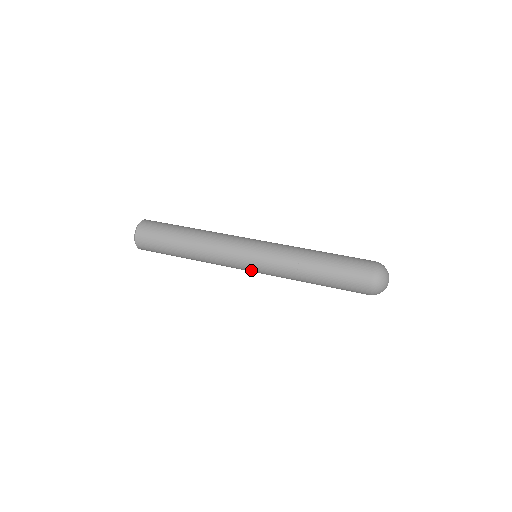
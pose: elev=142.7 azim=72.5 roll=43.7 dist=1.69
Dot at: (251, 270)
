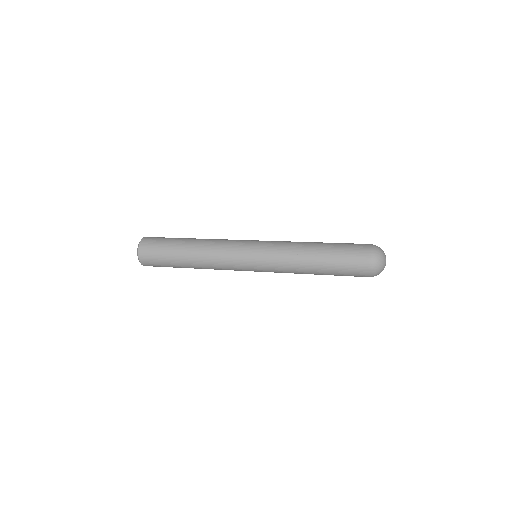
Dot at: (255, 271)
